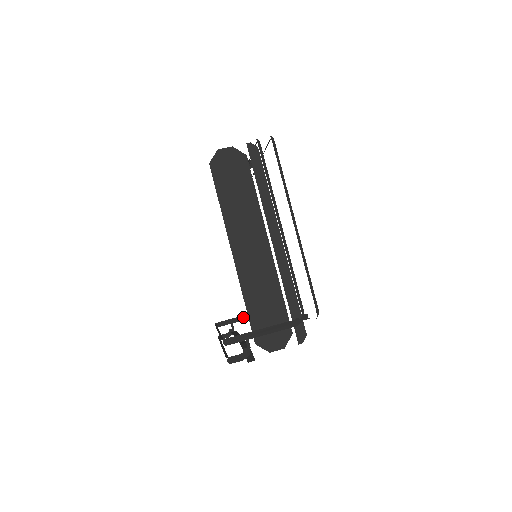
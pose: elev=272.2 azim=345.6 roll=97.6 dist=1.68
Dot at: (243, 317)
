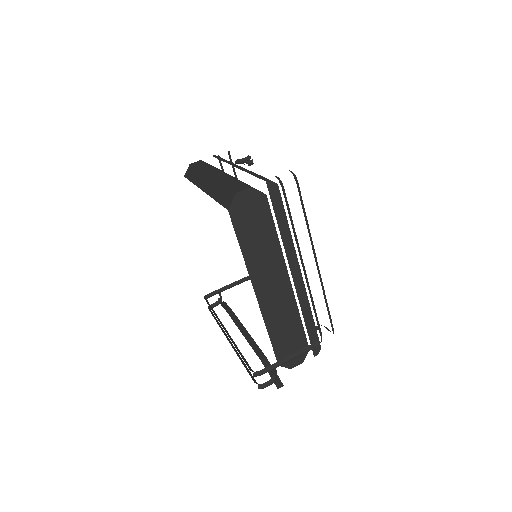
Dot at: (230, 286)
